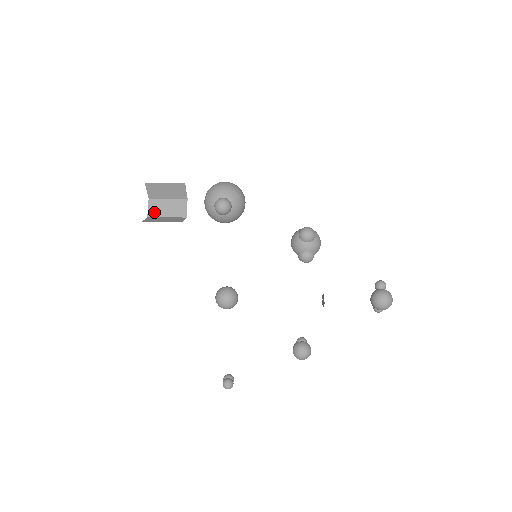
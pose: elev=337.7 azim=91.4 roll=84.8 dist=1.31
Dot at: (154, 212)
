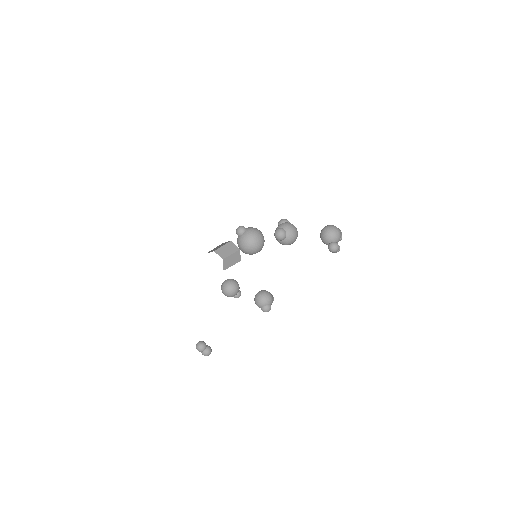
Dot at: occluded
